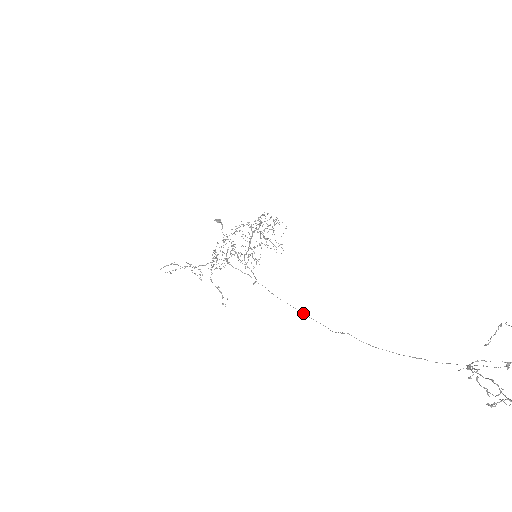
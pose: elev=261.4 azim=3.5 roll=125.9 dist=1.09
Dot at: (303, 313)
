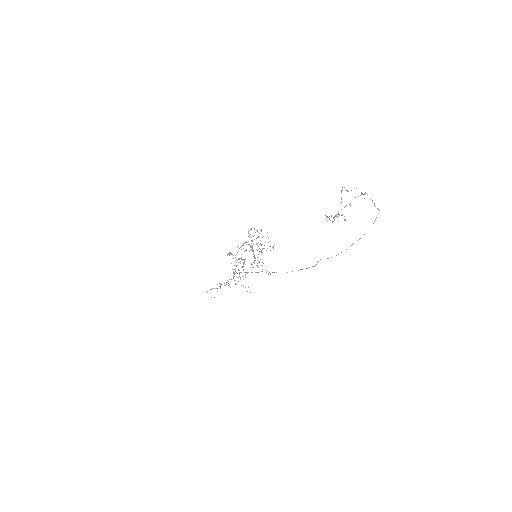
Dot at: occluded
